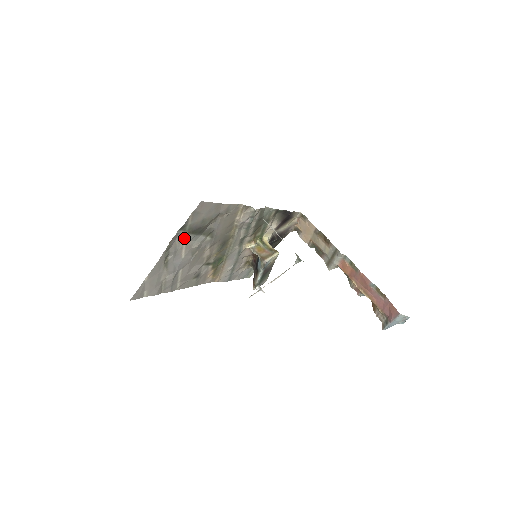
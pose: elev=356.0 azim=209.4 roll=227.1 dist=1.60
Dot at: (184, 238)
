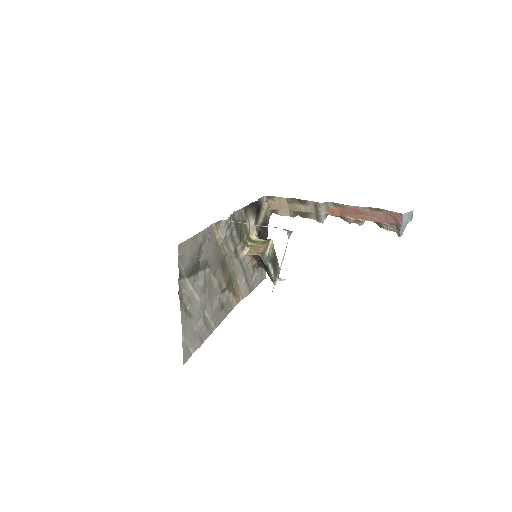
Dot at: (188, 284)
